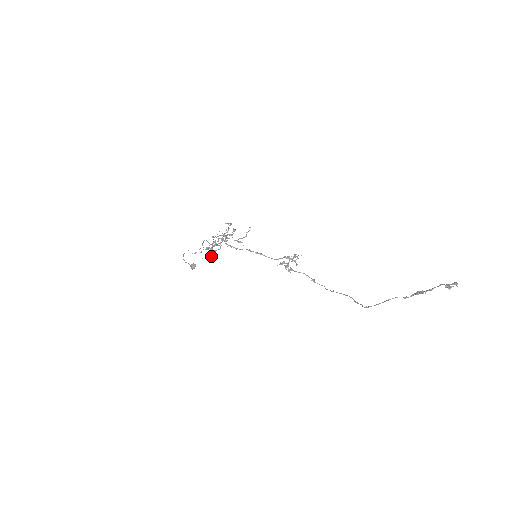
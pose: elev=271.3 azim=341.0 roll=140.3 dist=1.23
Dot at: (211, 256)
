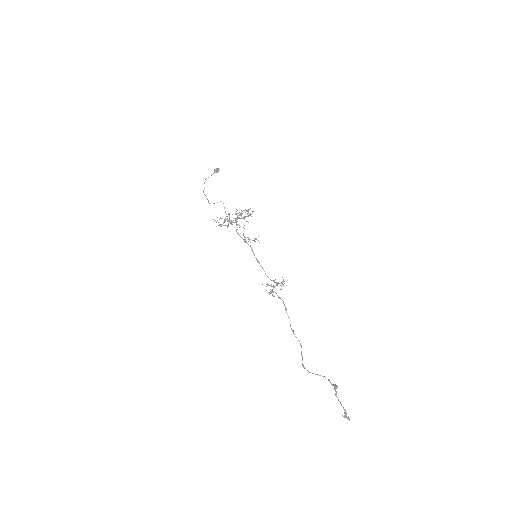
Dot at: occluded
